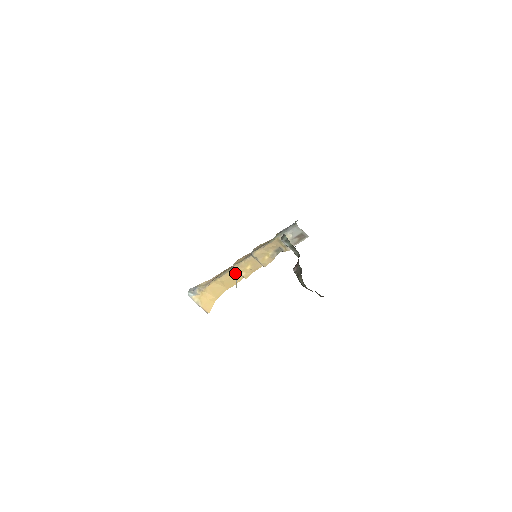
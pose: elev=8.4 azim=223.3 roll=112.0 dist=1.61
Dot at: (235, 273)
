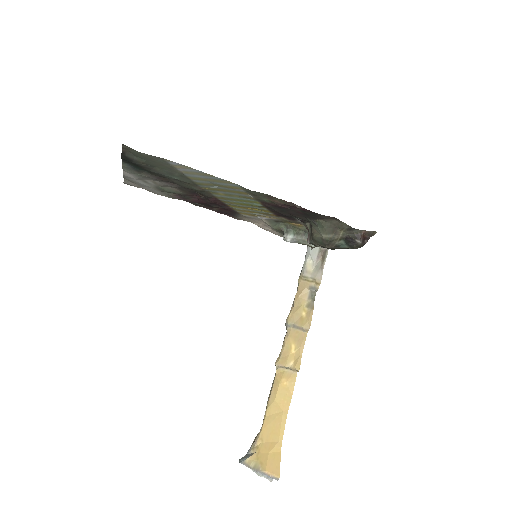
Dot at: (283, 373)
